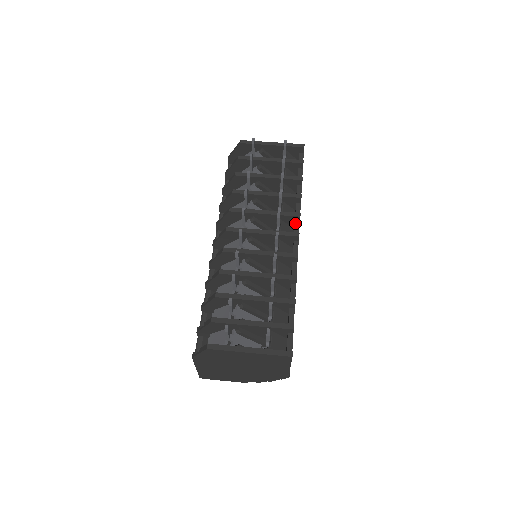
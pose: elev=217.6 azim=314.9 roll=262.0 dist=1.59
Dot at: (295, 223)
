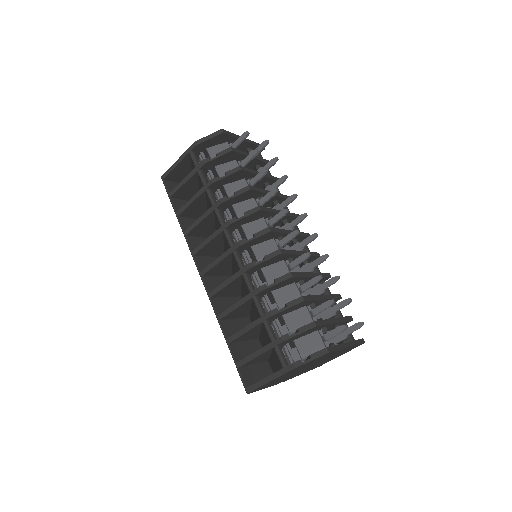
Dot at: occluded
